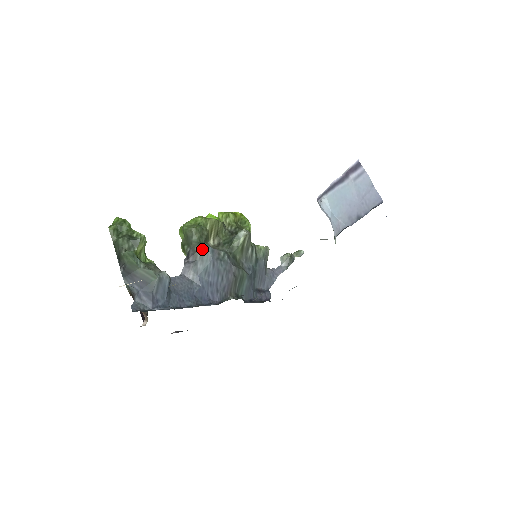
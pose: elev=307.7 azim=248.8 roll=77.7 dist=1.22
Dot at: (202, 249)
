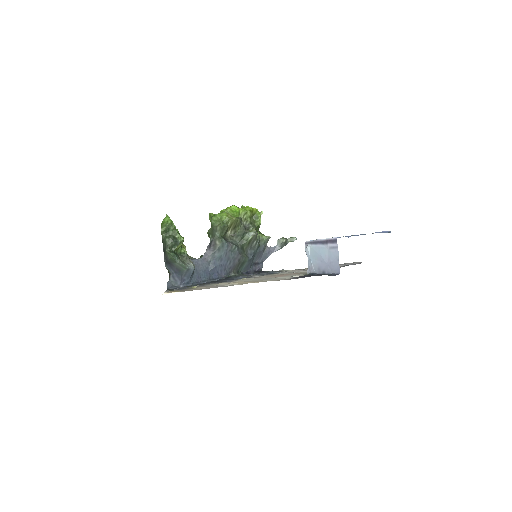
Dot at: (221, 244)
